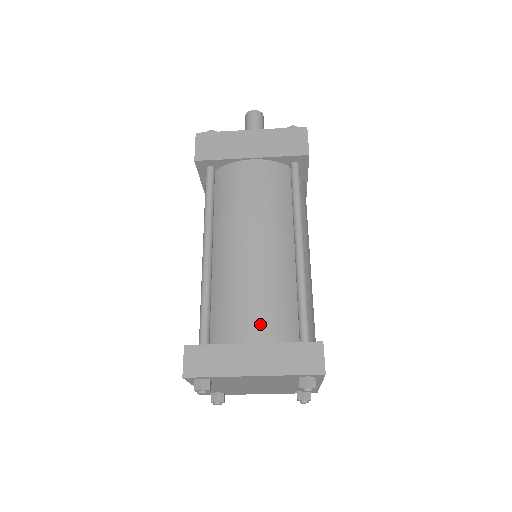
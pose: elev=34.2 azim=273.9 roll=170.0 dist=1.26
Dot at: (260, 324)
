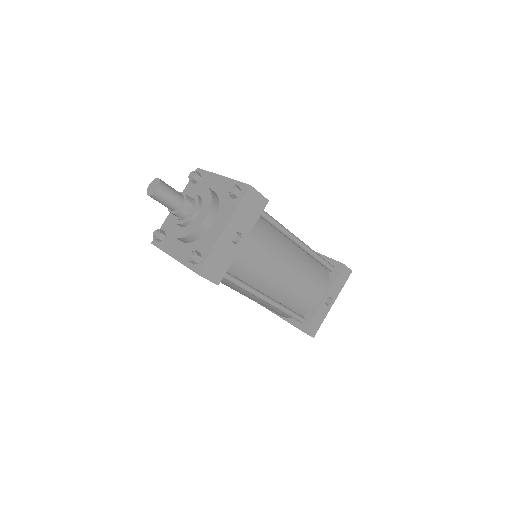
Dot at: occluded
